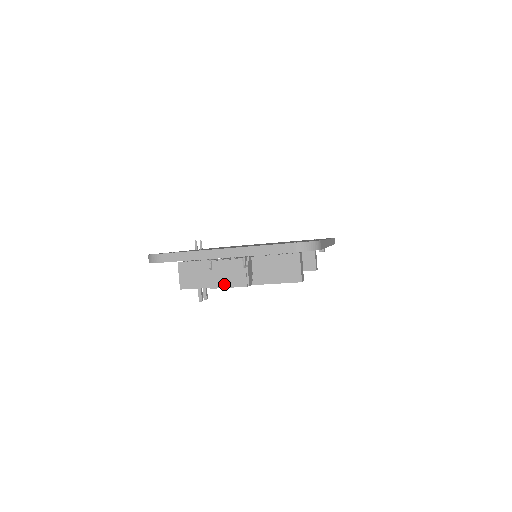
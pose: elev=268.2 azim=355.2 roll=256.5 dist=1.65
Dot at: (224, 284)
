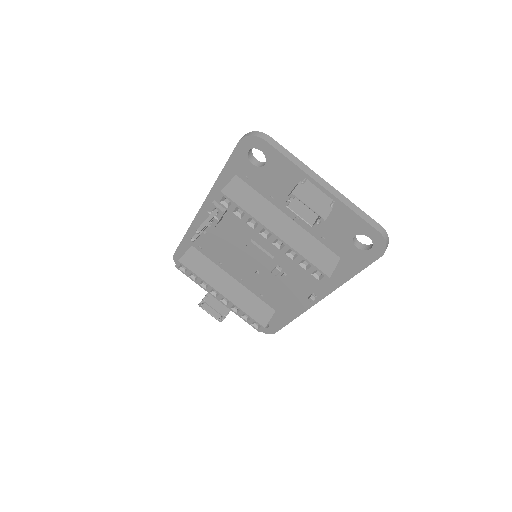
Dot at: (306, 201)
